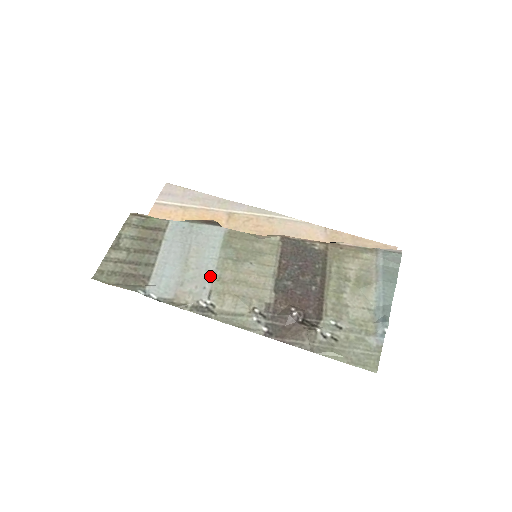
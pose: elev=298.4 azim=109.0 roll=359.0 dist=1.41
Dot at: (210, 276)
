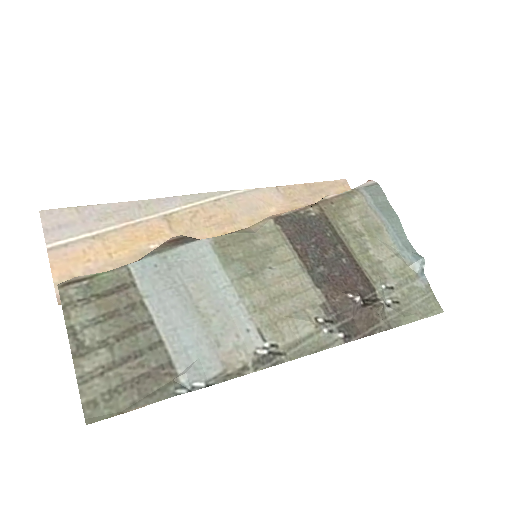
Dot at: (241, 311)
